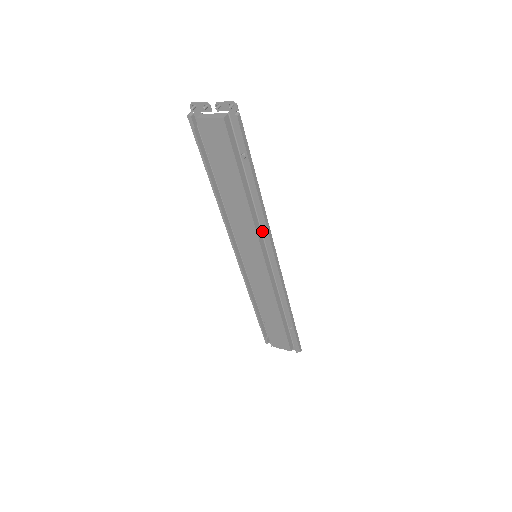
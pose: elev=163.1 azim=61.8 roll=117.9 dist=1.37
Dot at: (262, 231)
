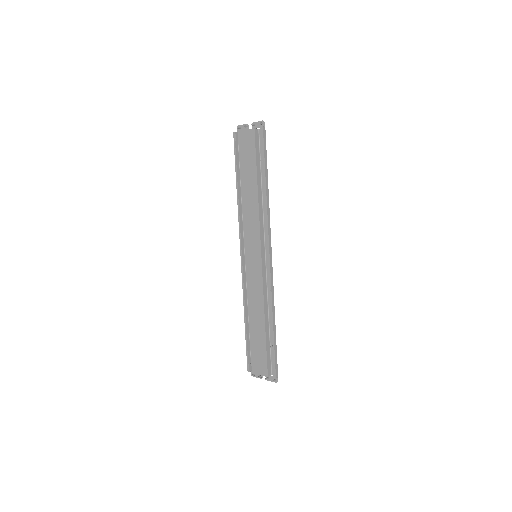
Dot at: (264, 230)
